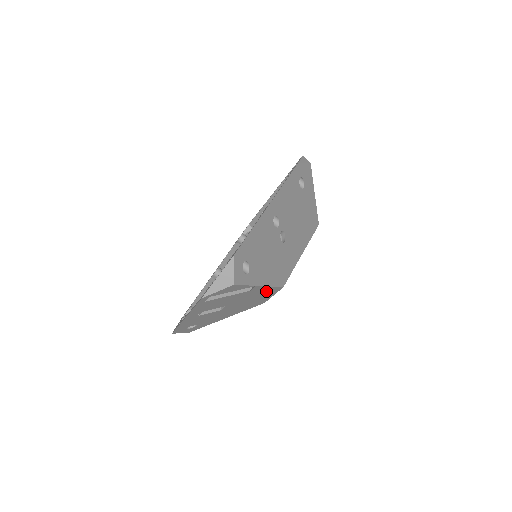
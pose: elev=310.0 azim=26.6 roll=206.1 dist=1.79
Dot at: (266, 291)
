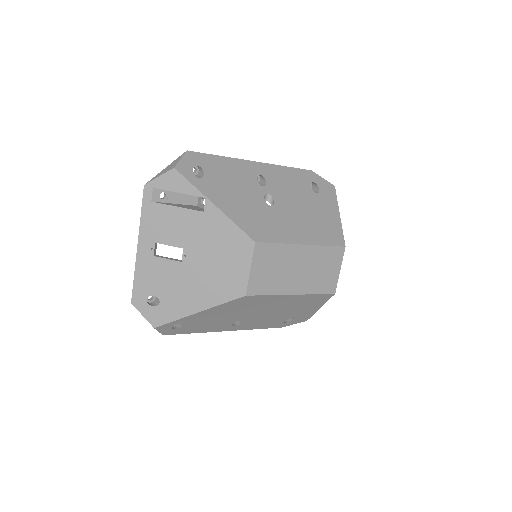
Dot at: (231, 237)
